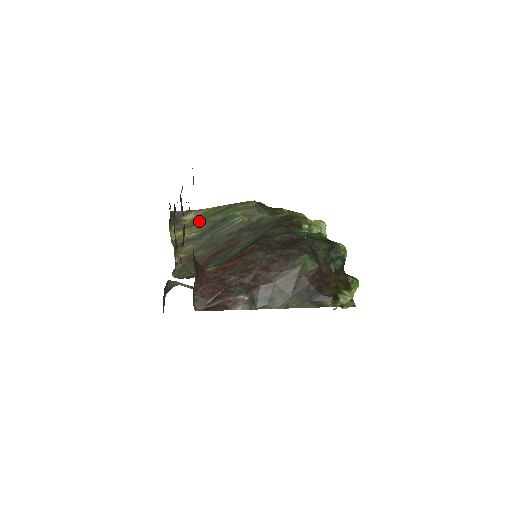
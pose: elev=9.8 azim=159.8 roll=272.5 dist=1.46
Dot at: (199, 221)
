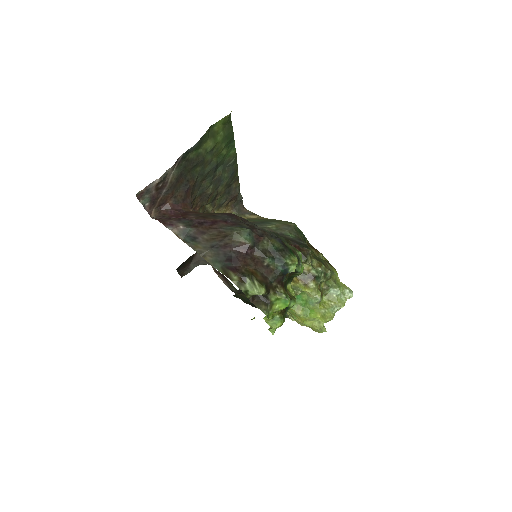
Dot at: (251, 219)
